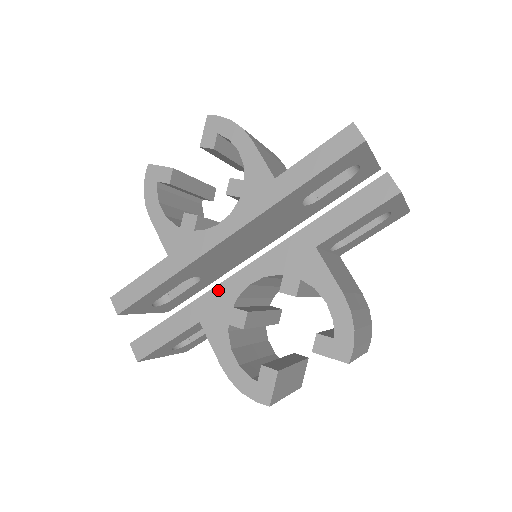
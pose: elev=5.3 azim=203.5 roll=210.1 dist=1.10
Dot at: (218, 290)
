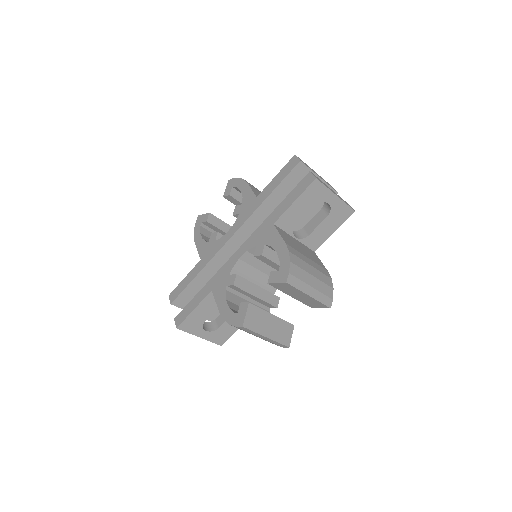
Dot at: (223, 268)
